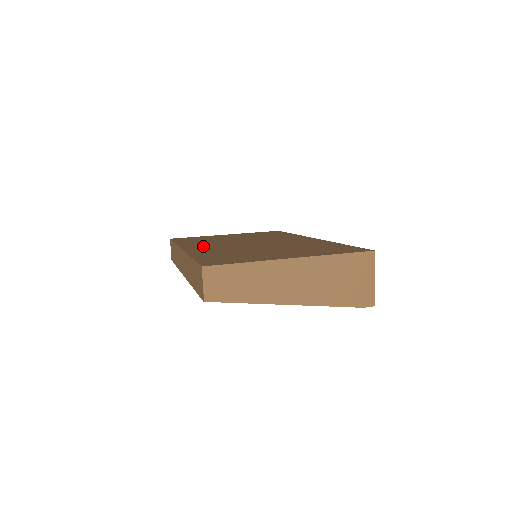
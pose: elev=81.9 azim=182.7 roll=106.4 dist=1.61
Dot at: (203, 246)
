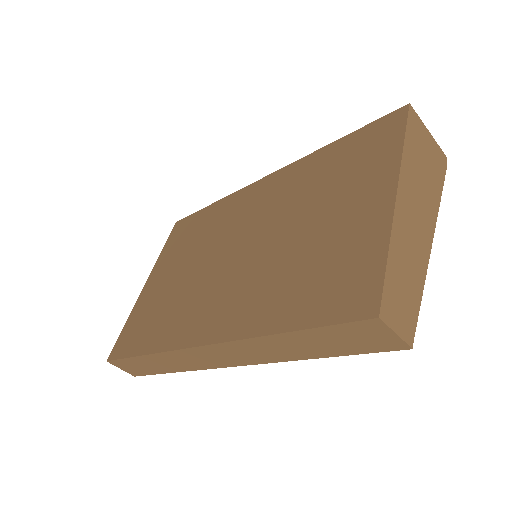
Dot at: (205, 315)
